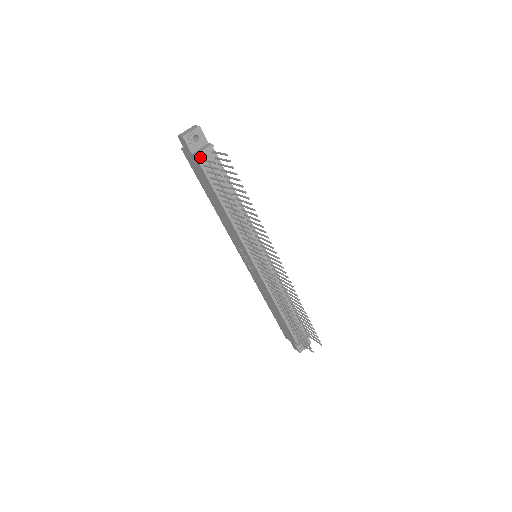
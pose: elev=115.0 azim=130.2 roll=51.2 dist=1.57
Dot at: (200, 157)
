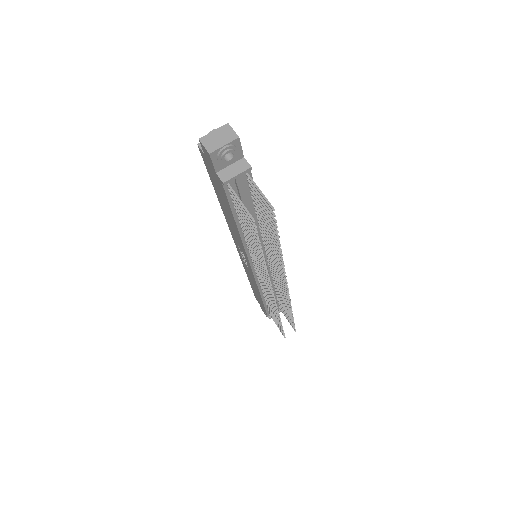
Dot at: (228, 181)
